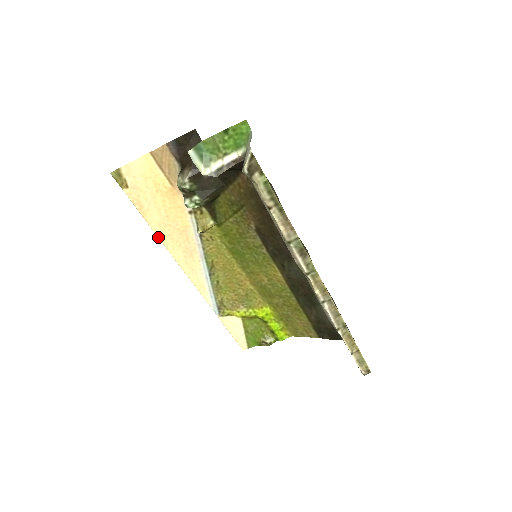
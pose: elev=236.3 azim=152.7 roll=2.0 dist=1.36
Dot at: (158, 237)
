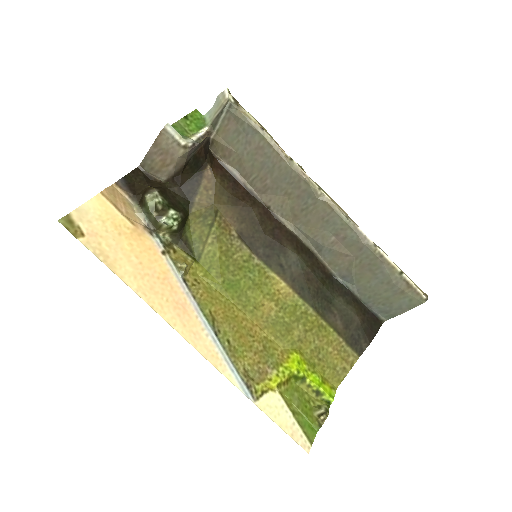
Dot at: (138, 295)
